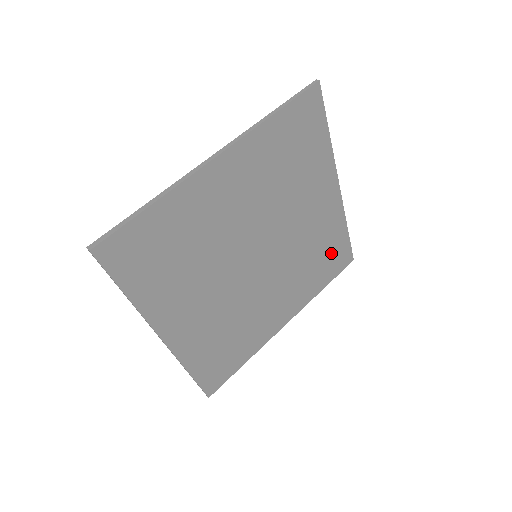
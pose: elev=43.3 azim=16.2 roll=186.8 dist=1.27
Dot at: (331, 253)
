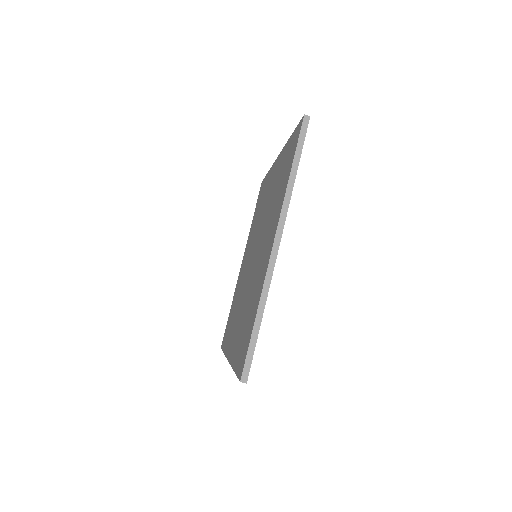
Dot at: occluded
